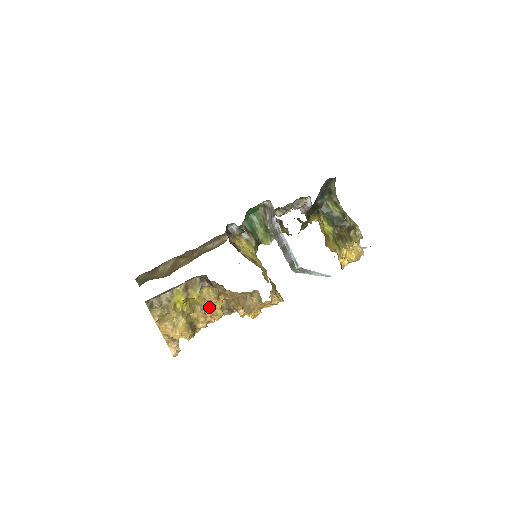
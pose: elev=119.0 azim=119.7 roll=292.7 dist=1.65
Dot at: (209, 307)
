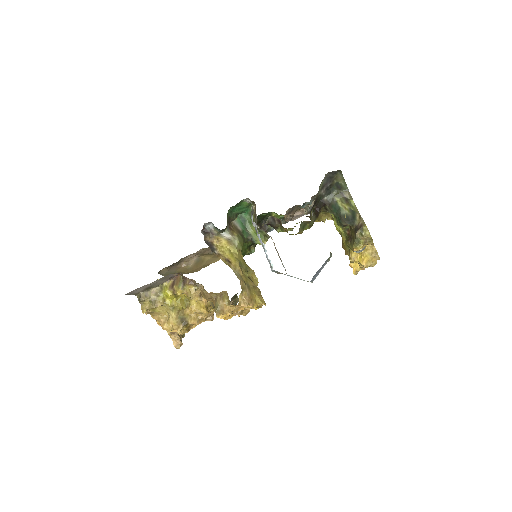
Dot at: (193, 304)
